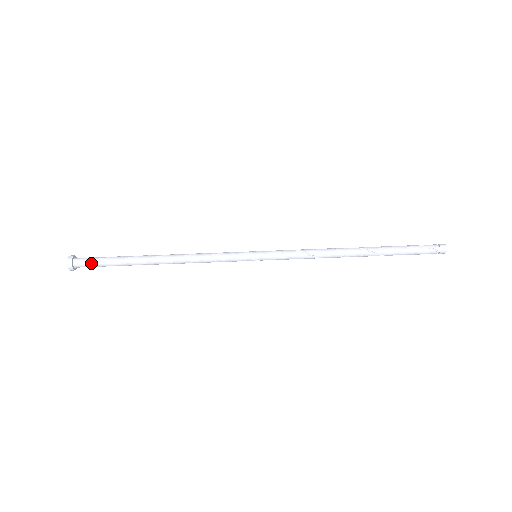
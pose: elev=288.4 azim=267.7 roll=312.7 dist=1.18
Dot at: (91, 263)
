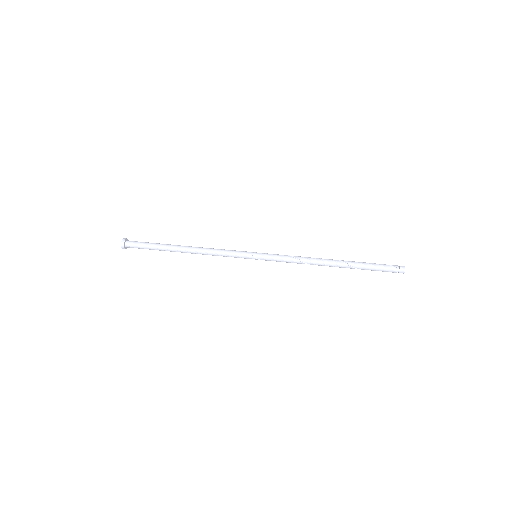
Dot at: (138, 244)
